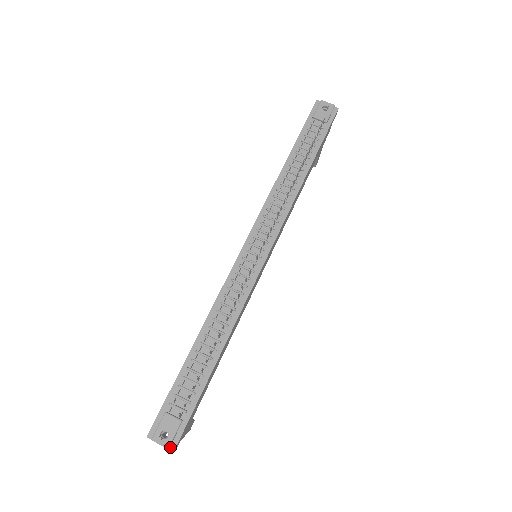
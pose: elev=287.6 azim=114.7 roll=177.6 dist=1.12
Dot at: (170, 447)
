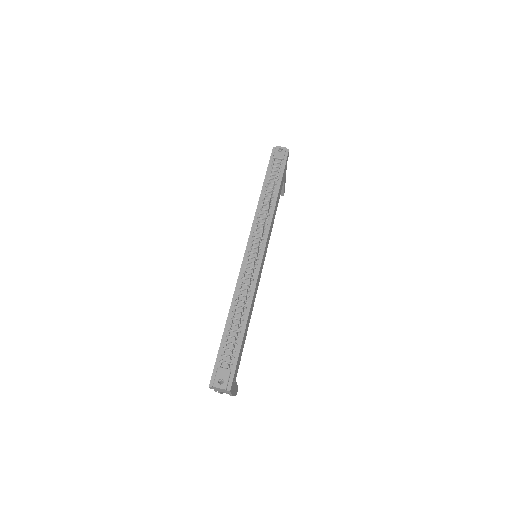
Dot at: (227, 389)
